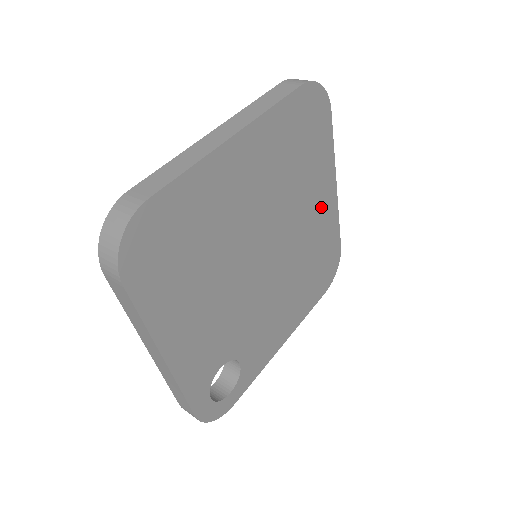
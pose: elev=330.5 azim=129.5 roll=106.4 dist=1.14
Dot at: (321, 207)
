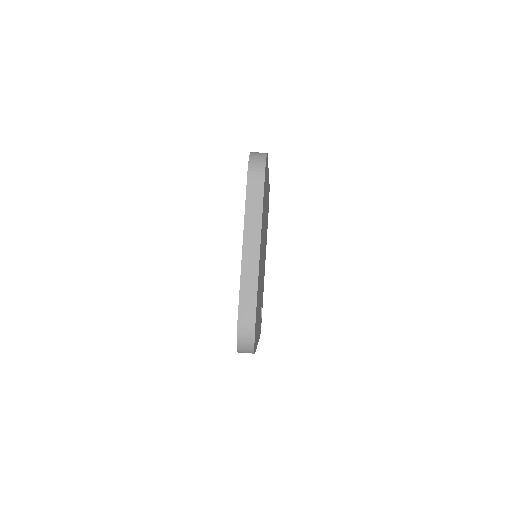
Dot at: (267, 193)
